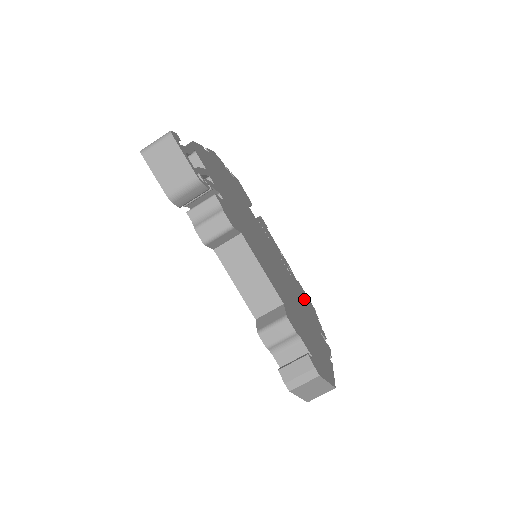
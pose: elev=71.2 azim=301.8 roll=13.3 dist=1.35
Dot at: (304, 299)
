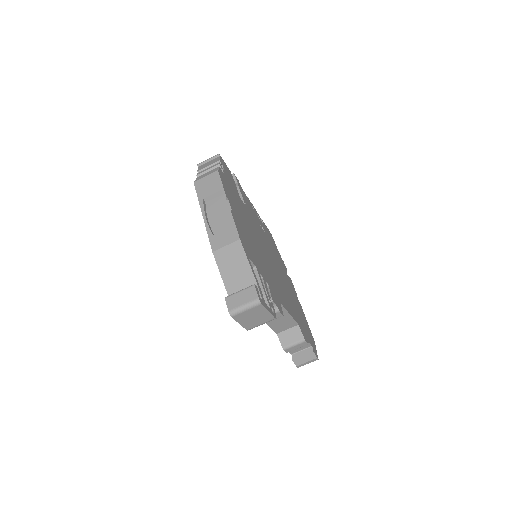
Dot at: (274, 247)
